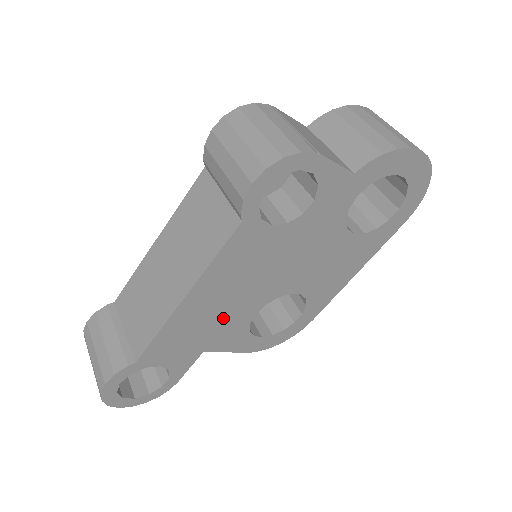
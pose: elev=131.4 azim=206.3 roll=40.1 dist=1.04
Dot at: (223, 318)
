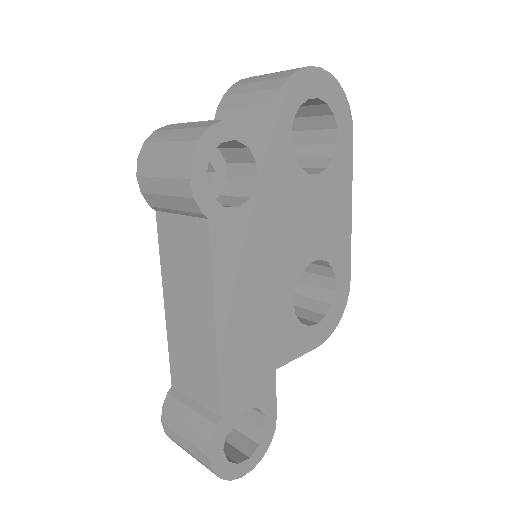
Dot at: (267, 324)
